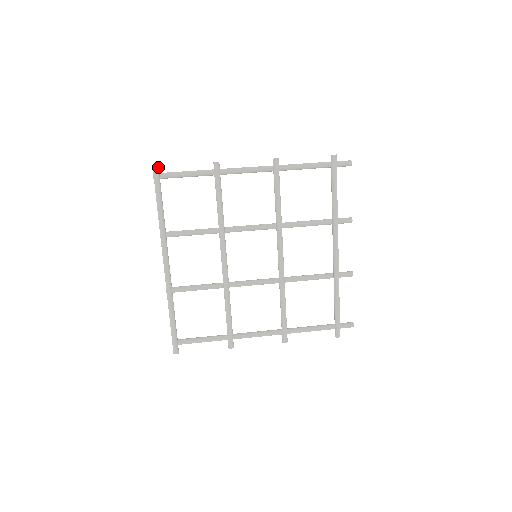
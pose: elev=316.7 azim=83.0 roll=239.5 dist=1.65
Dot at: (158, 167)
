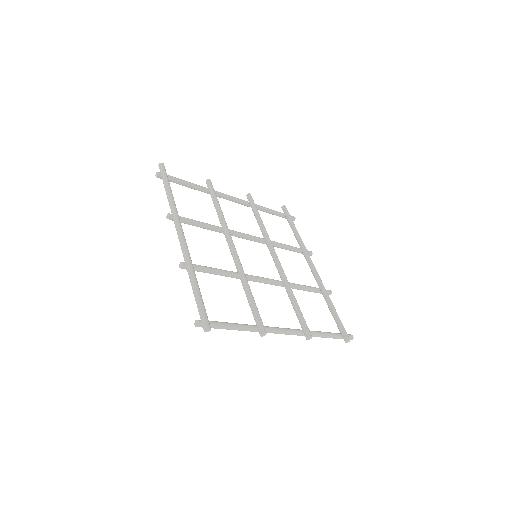
Dot at: (164, 166)
